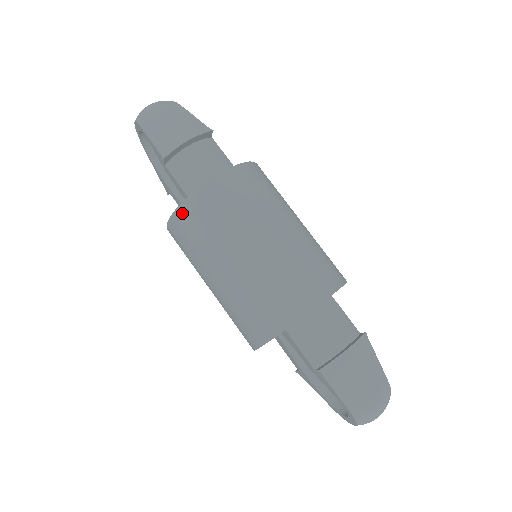
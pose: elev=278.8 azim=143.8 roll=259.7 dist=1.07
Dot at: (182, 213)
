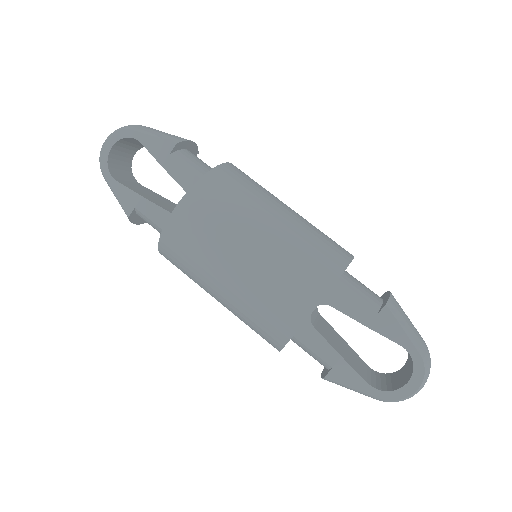
Dot at: (210, 180)
